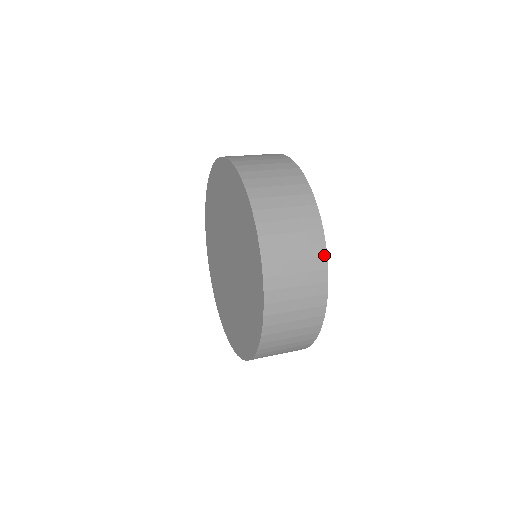
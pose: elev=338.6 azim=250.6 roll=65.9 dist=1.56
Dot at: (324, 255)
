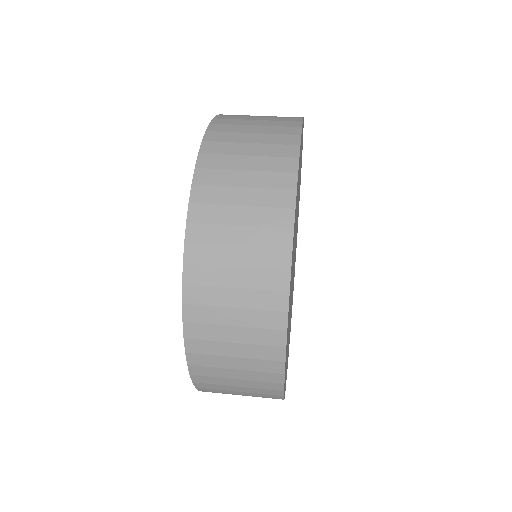
Dot at: (281, 346)
